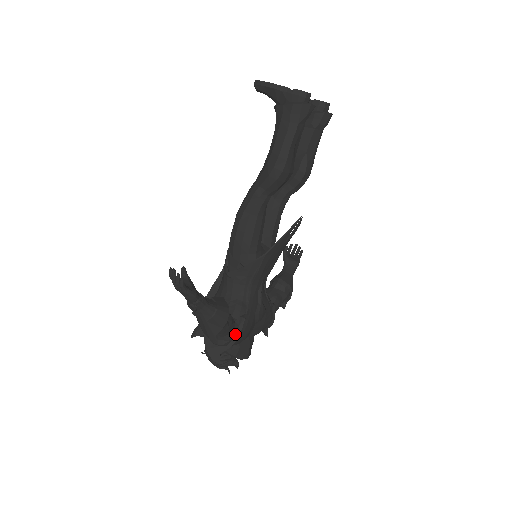
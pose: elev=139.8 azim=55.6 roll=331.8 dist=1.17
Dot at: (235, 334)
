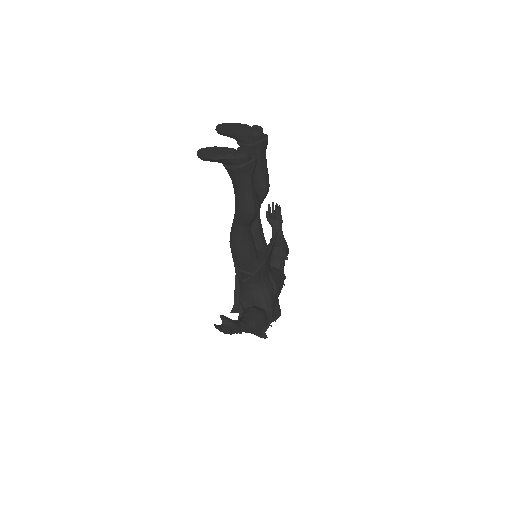
Dot at: (269, 318)
